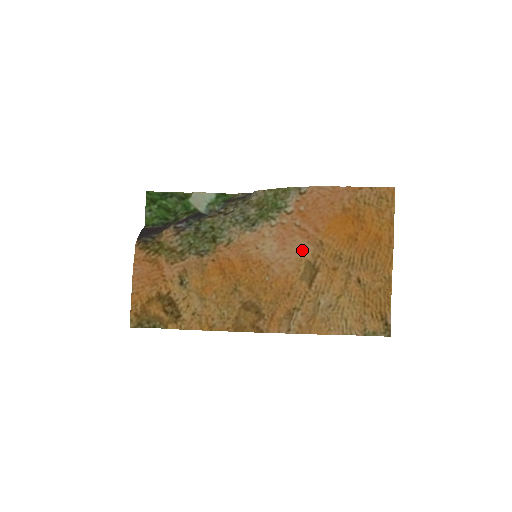
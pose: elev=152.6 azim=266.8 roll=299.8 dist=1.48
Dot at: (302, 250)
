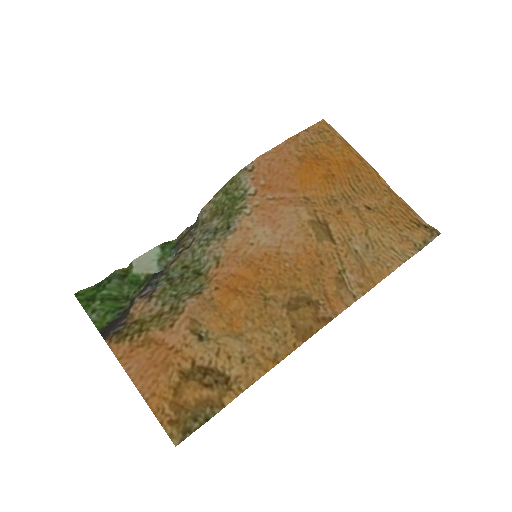
Dot at: (296, 216)
